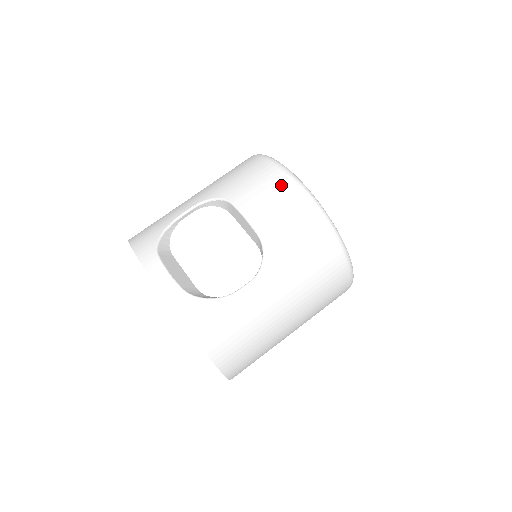
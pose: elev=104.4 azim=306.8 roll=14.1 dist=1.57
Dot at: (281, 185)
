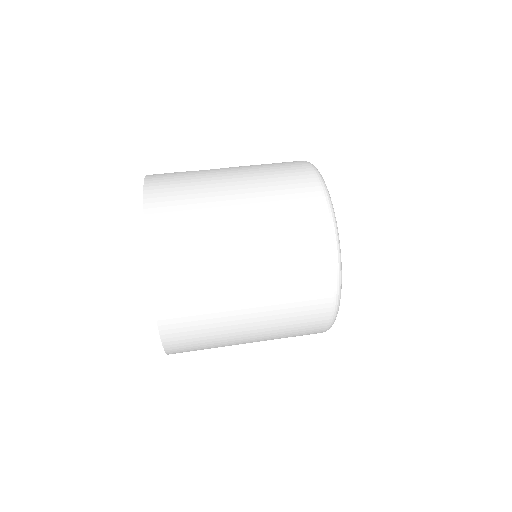
Dot at: occluded
